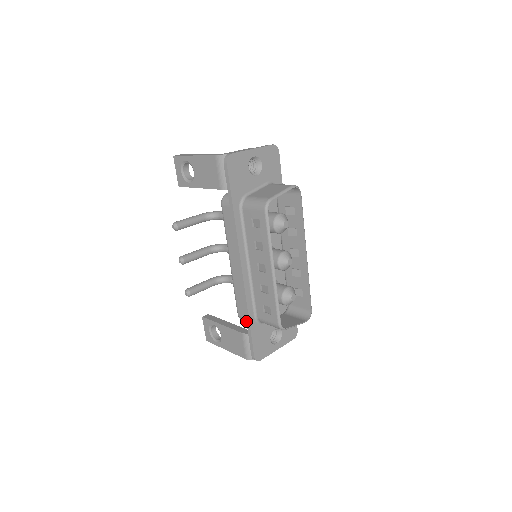
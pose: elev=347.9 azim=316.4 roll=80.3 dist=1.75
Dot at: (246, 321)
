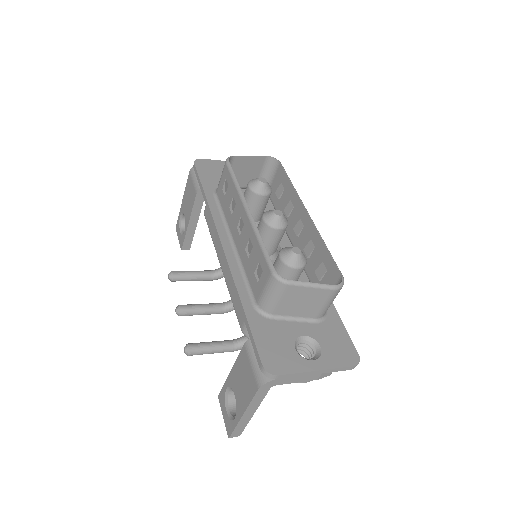
Dot at: occluded
